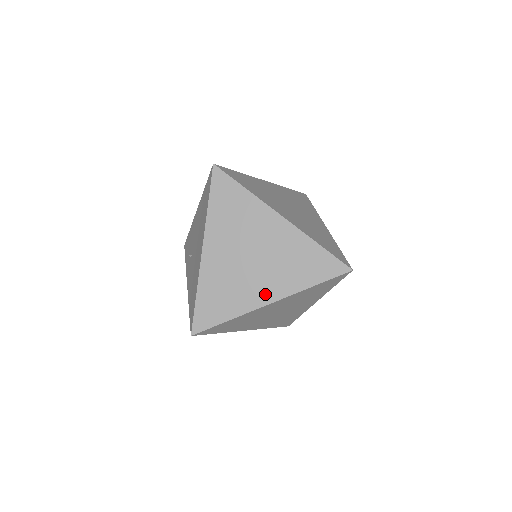
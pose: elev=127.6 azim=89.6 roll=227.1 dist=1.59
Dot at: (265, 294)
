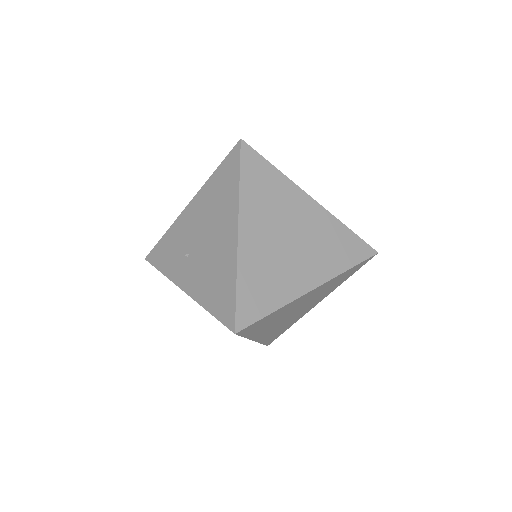
Dot at: (307, 279)
